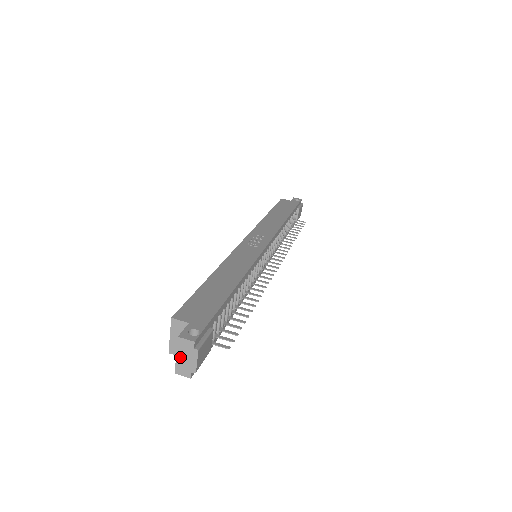
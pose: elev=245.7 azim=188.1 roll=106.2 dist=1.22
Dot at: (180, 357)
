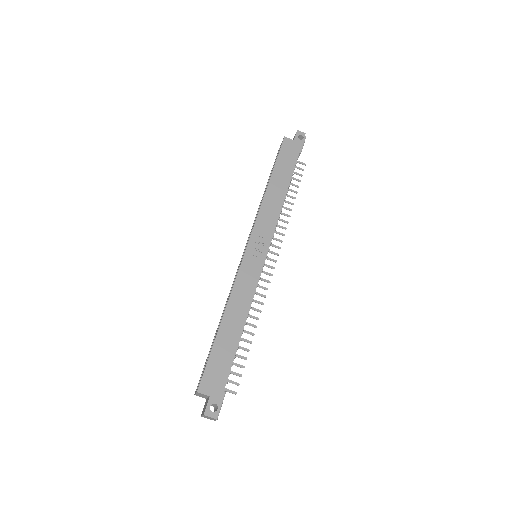
Dot at: (205, 417)
